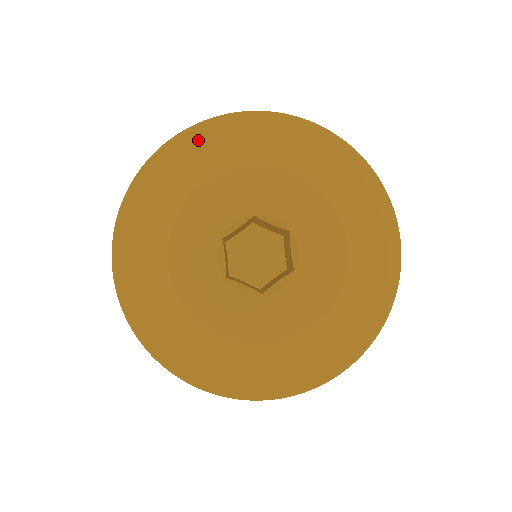
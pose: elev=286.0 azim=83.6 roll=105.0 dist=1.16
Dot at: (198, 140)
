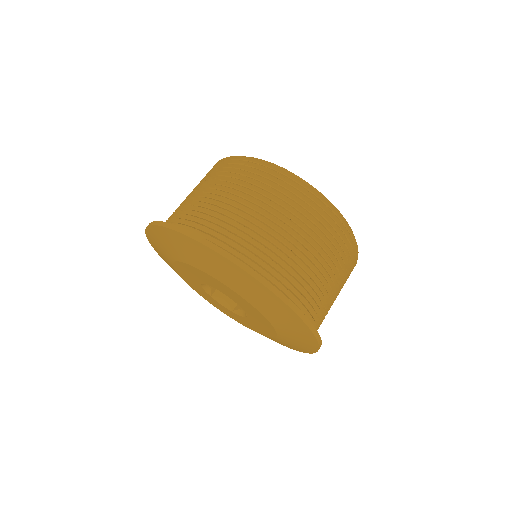
Dot at: (254, 287)
